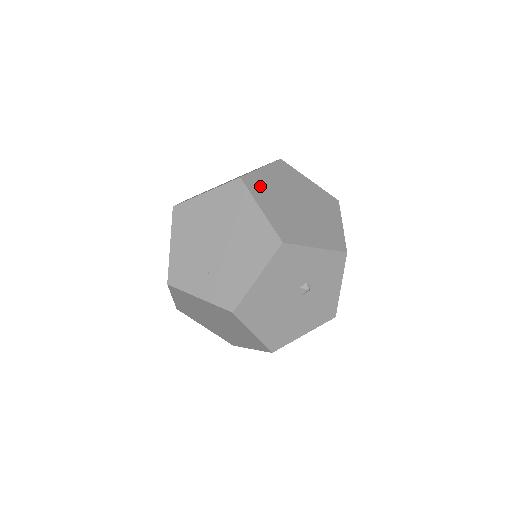
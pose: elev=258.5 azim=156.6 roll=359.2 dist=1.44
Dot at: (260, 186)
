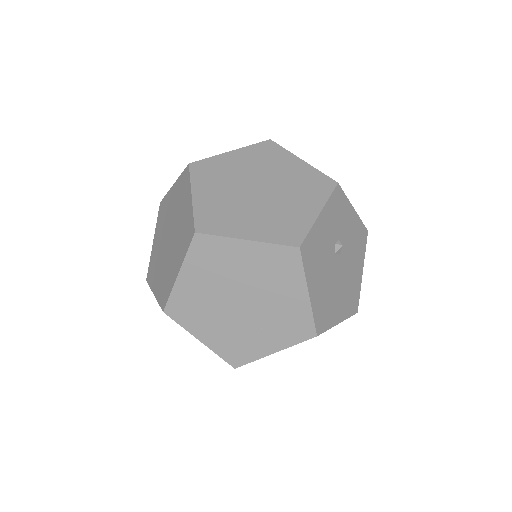
Dot at: (216, 217)
